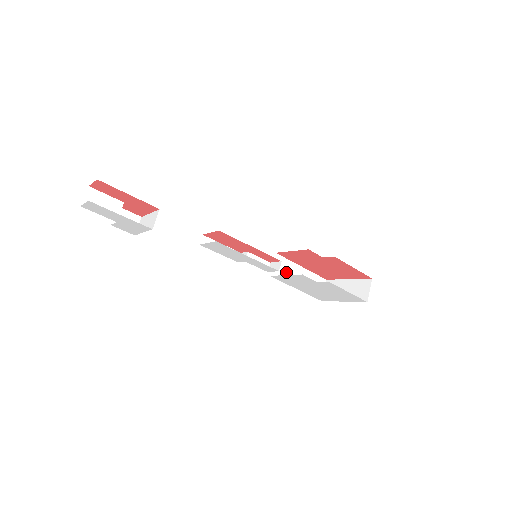
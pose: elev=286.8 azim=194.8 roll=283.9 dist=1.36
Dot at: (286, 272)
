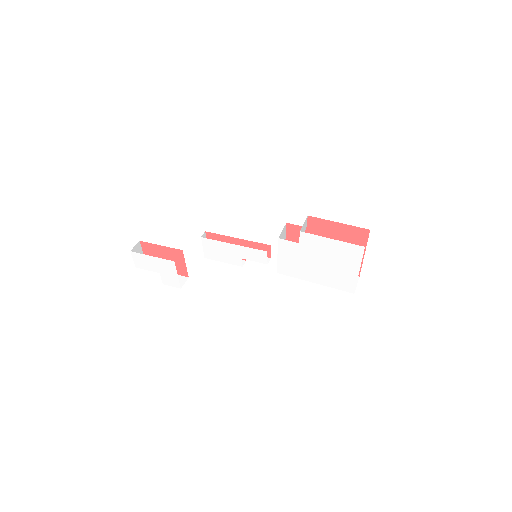
Dot at: occluded
